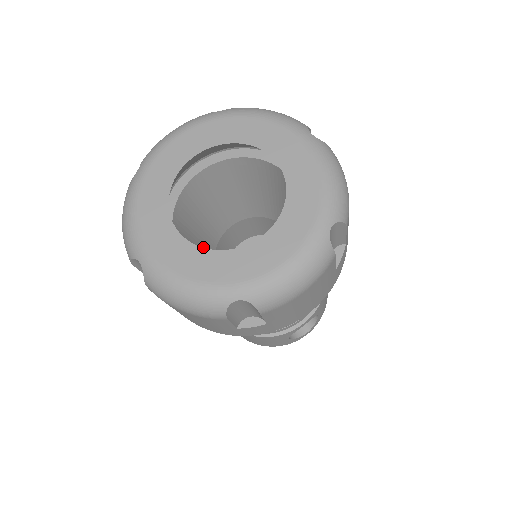
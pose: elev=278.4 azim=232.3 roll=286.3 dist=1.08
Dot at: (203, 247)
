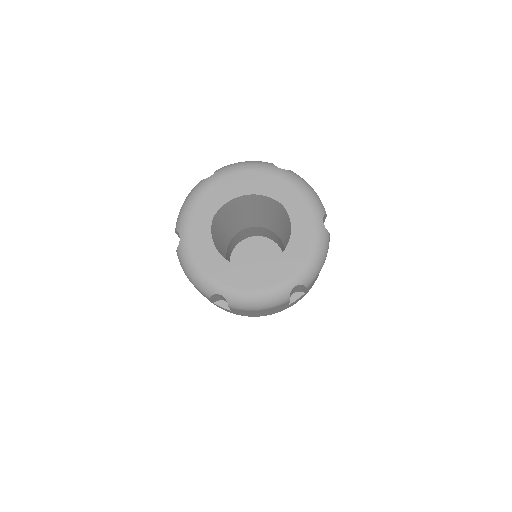
Dot at: (226, 234)
